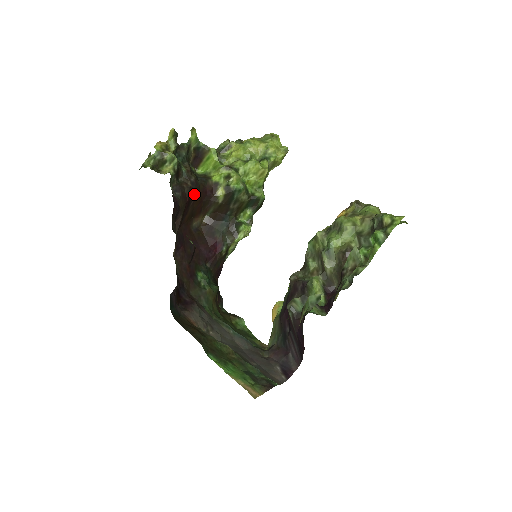
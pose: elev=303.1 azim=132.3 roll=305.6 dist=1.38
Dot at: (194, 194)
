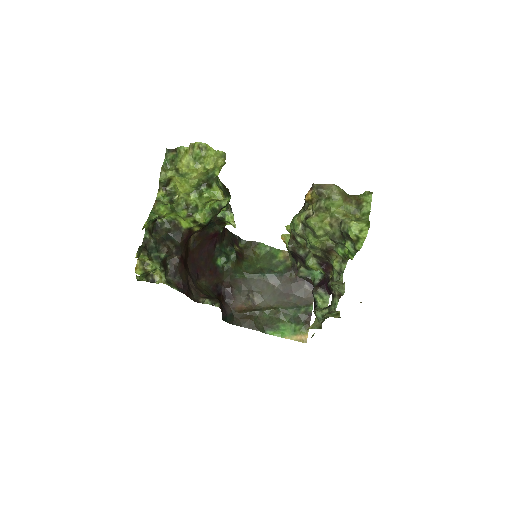
Dot at: (182, 254)
